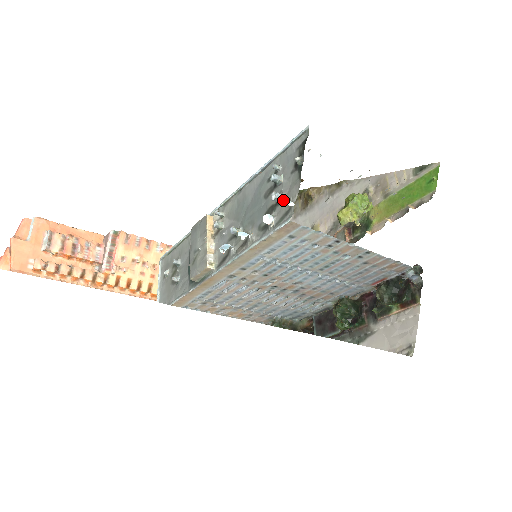
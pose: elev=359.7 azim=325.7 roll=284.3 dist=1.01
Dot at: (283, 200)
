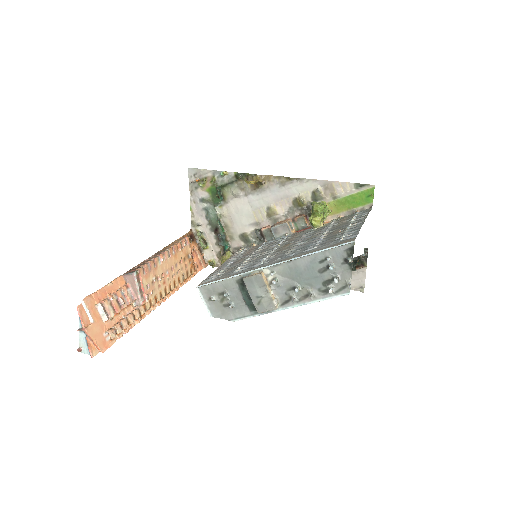
Dot at: (339, 280)
